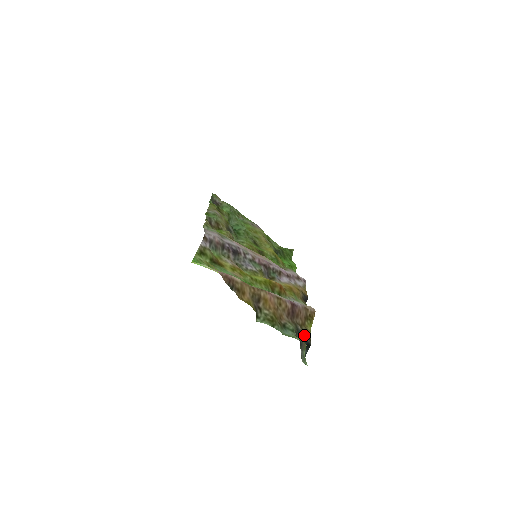
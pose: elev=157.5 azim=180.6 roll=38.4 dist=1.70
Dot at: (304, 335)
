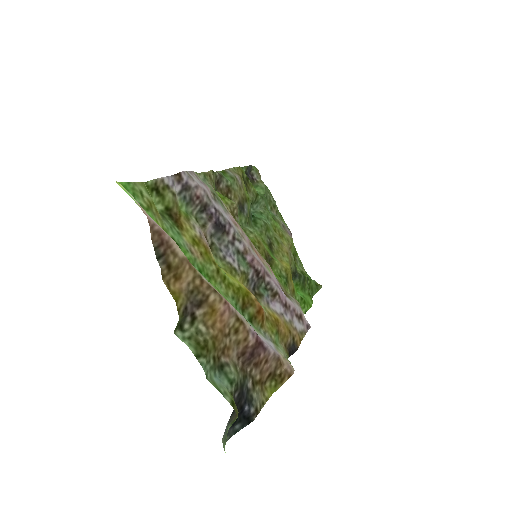
Dot at: (251, 399)
